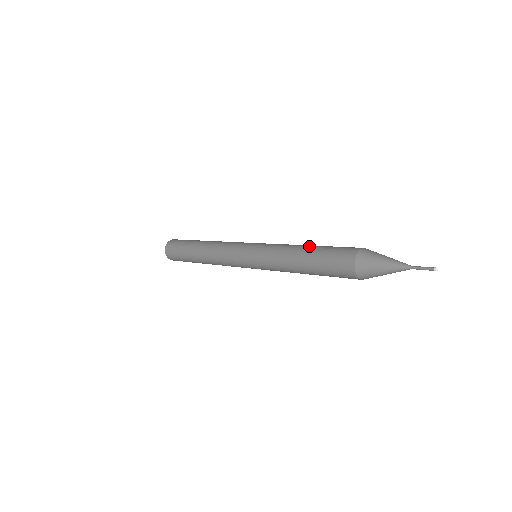
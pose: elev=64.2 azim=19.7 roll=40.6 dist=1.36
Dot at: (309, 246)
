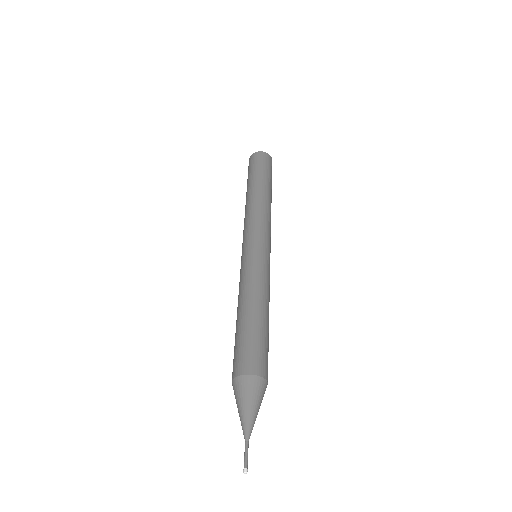
Dot at: (251, 312)
